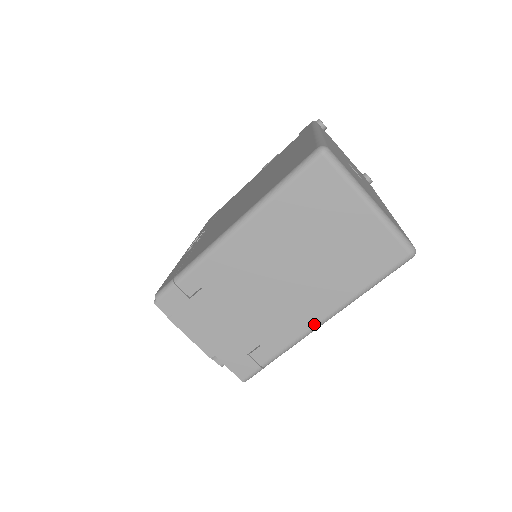
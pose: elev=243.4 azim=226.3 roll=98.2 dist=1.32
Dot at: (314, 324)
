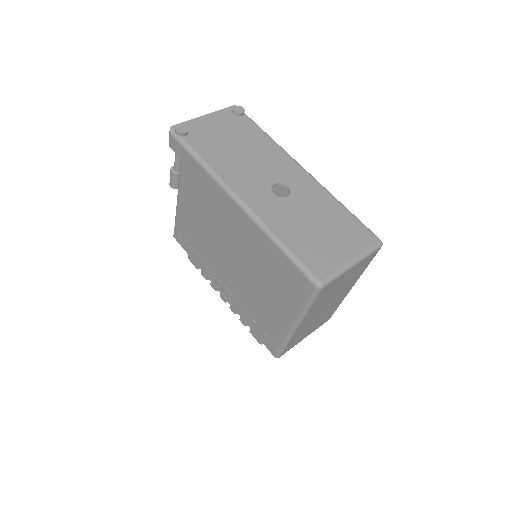
Dot at: occluded
